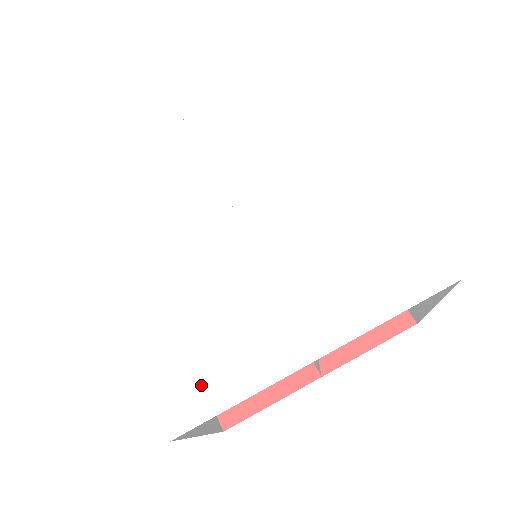
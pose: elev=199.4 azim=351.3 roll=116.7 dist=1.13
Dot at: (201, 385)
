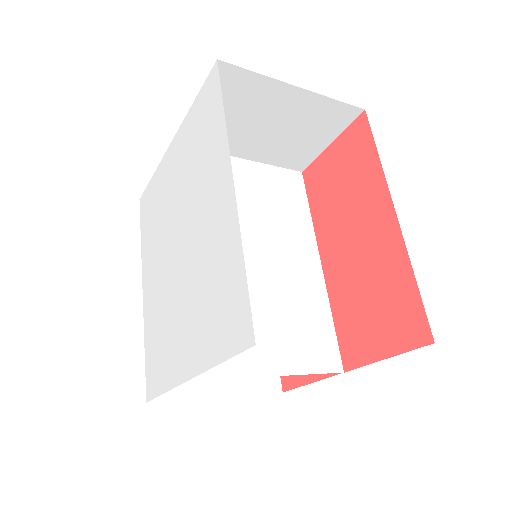
Dot at: (156, 372)
